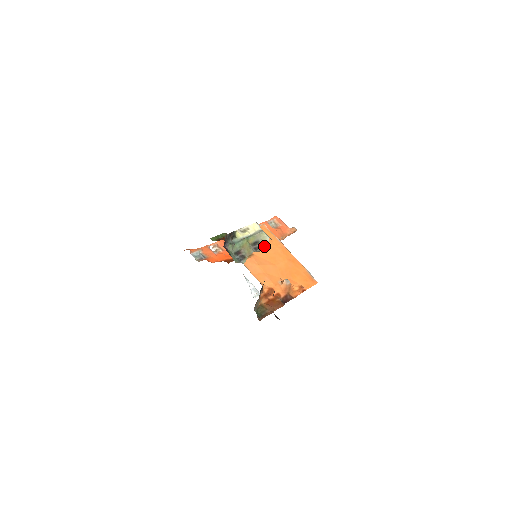
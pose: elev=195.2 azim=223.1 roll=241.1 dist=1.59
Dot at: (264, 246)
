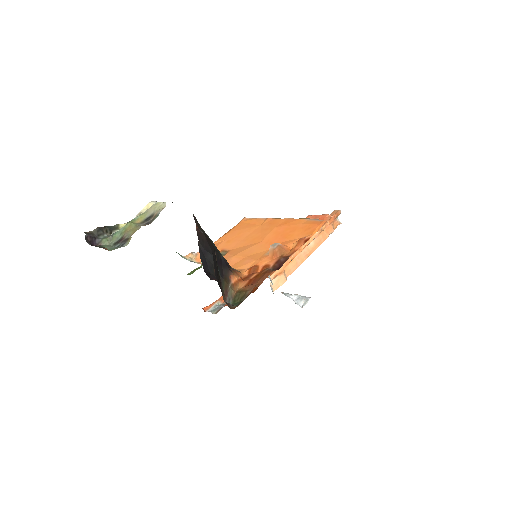
Dot at: (243, 235)
